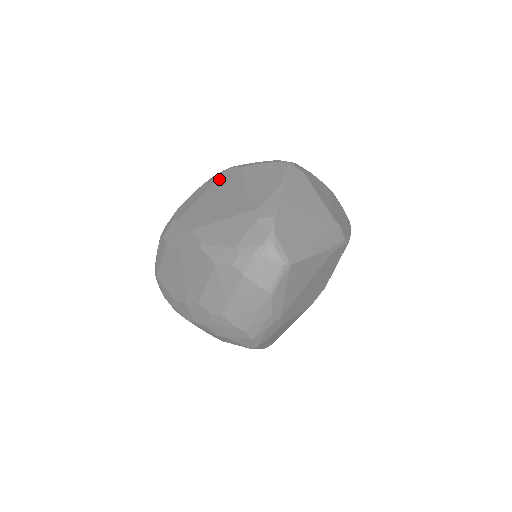
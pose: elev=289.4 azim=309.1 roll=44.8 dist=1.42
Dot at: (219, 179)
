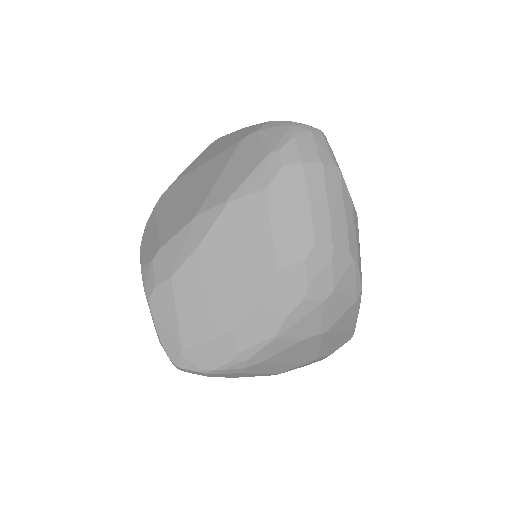
Dot at: (160, 207)
